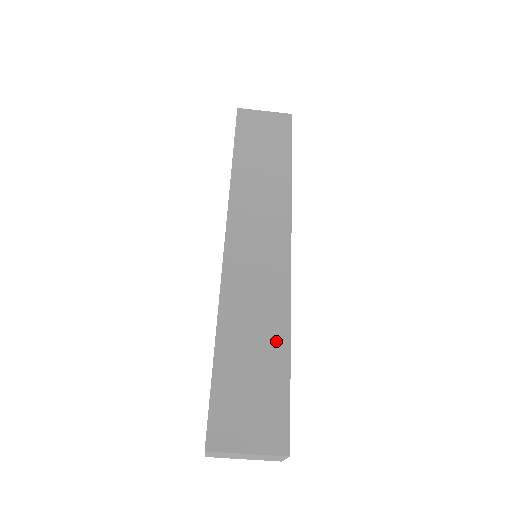
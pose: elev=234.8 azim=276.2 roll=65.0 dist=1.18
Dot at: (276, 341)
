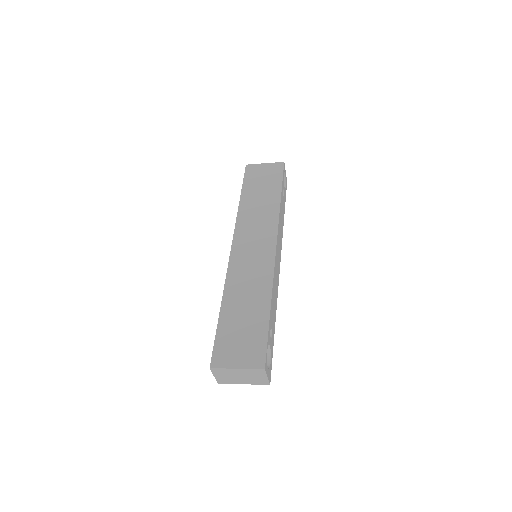
Dot at: (261, 302)
